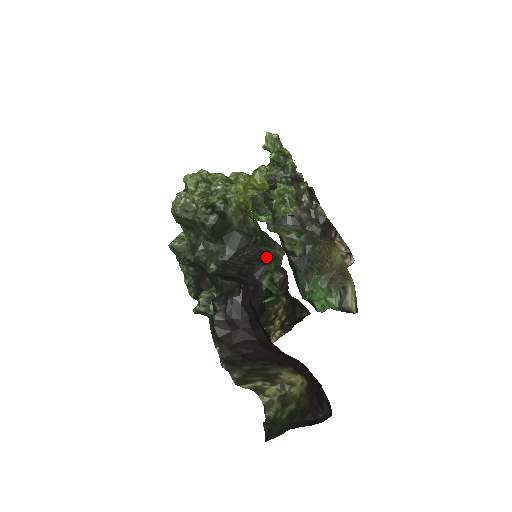
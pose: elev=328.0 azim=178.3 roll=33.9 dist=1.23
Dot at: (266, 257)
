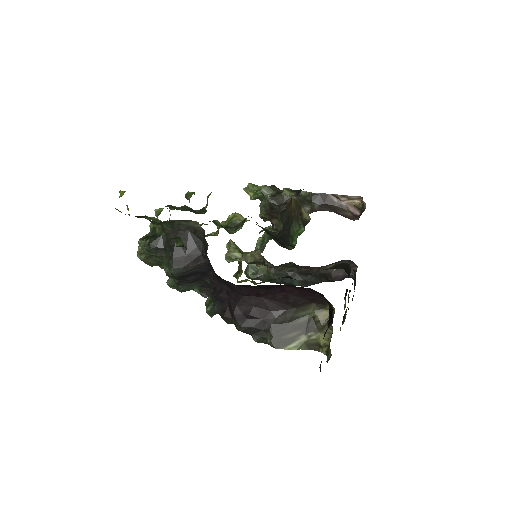
Dot at: (196, 236)
